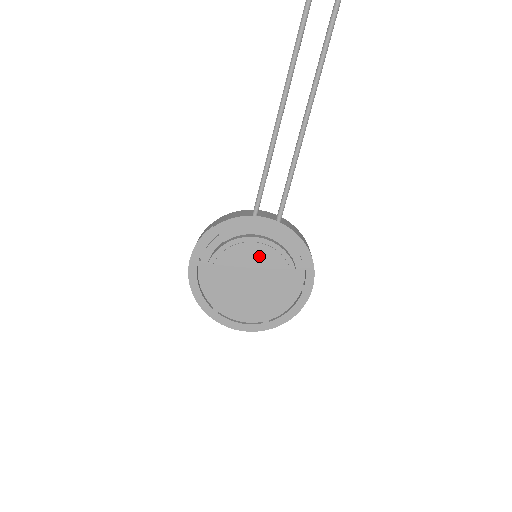
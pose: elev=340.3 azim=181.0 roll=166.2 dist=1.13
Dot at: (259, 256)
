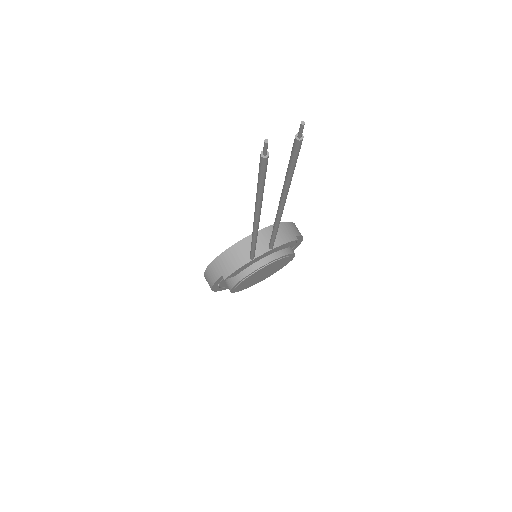
Dot at: (266, 268)
